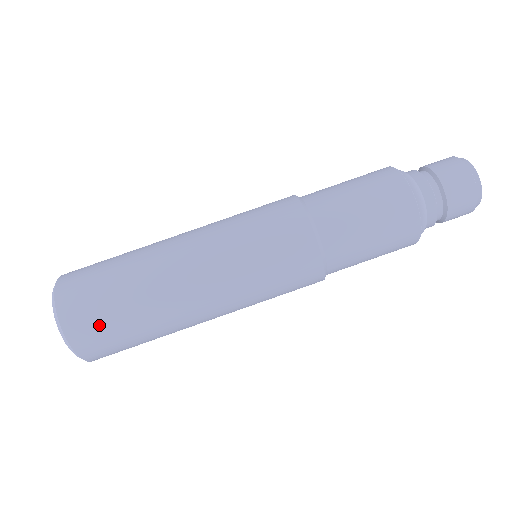
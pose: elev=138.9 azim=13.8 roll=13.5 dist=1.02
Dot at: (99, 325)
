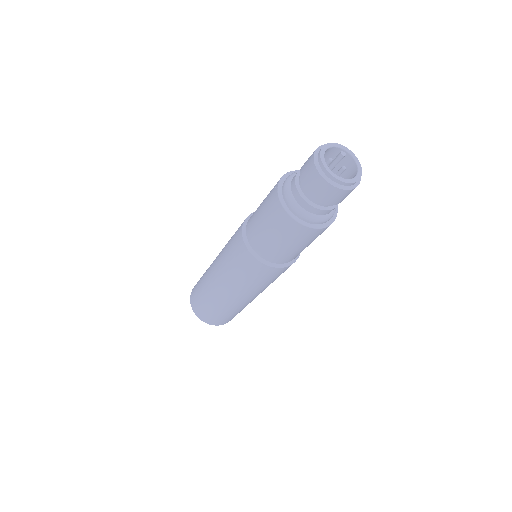
Dot at: (218, 319)
